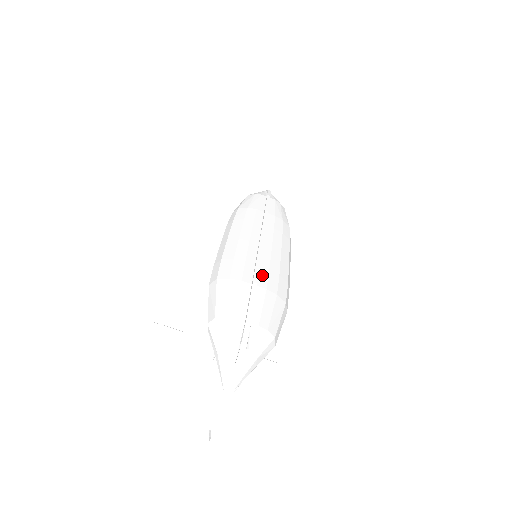
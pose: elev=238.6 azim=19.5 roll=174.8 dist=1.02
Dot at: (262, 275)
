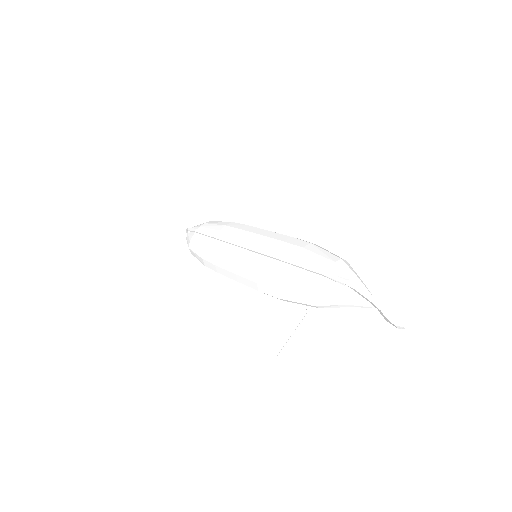
Dot at: (282, 254)
